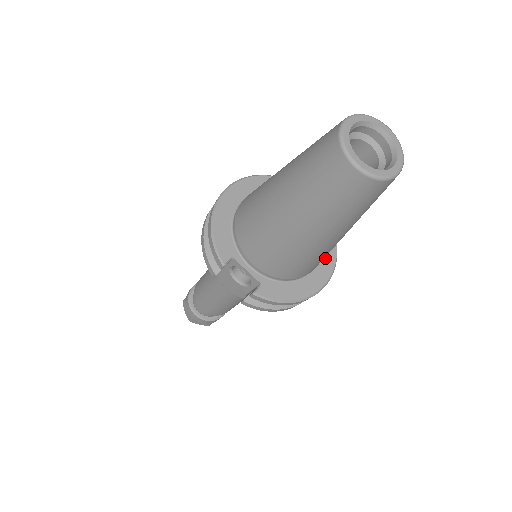
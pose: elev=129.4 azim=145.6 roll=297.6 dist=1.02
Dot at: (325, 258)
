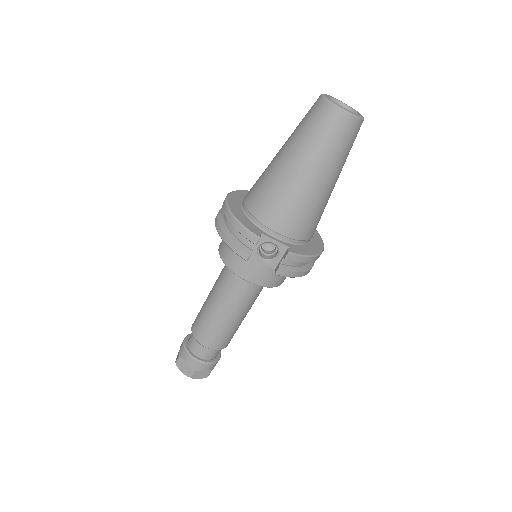
Dot at: occluded
